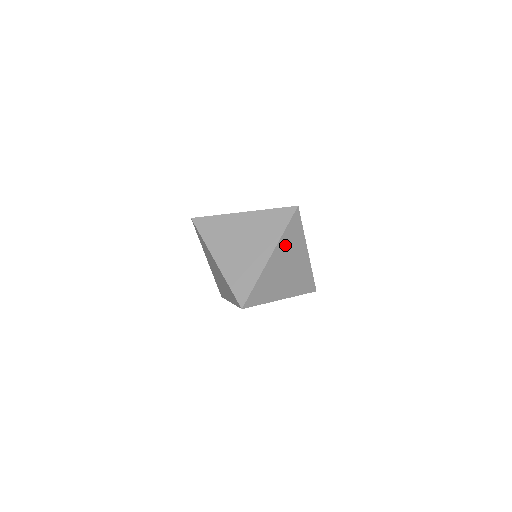
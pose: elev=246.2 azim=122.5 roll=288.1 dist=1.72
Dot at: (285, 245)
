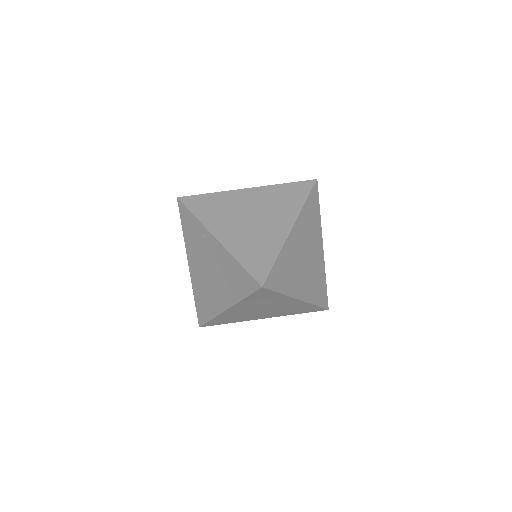
Dot at: (305, 222)
